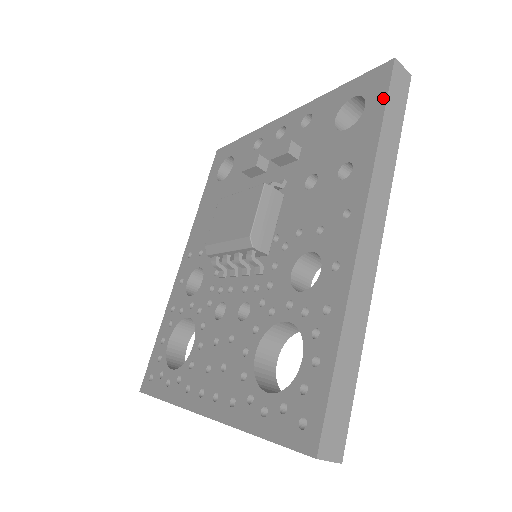
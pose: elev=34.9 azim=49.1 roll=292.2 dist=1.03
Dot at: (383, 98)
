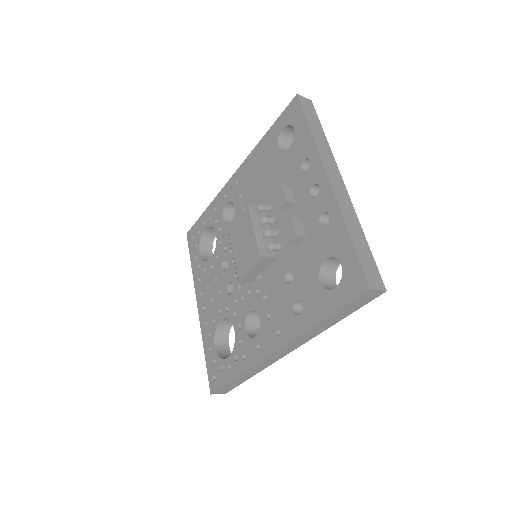
Dot at: (340, 304)
